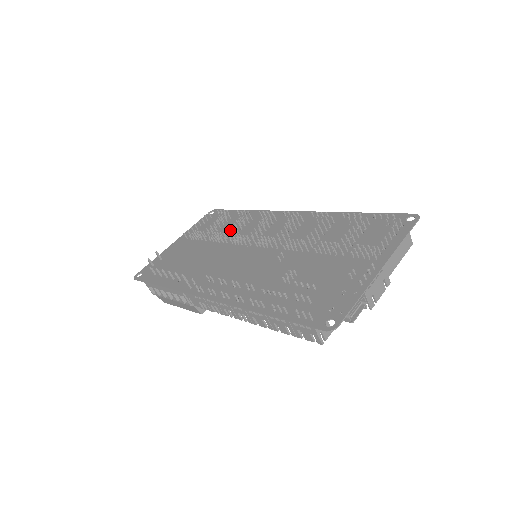
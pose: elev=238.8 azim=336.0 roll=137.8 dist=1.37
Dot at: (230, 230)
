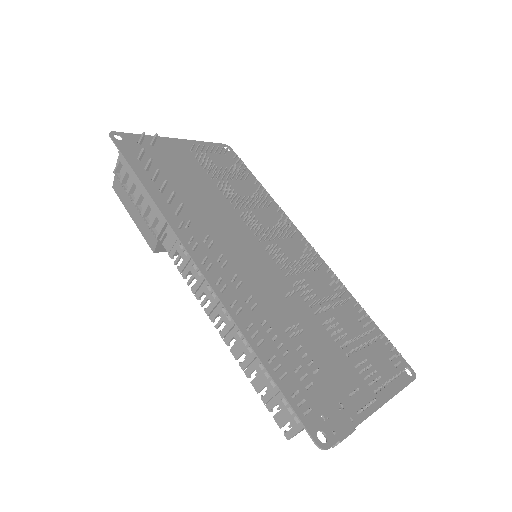
Dot at: (242, 195)
